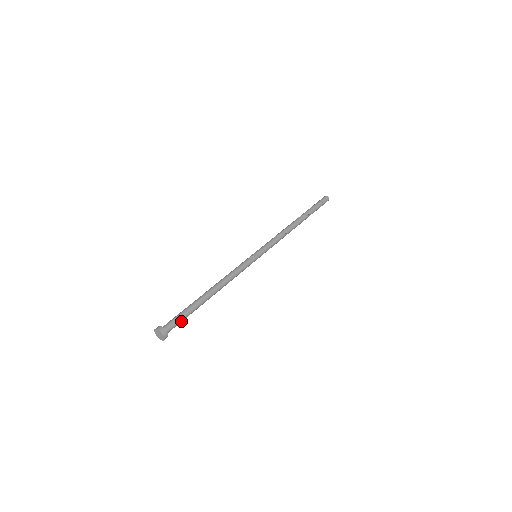
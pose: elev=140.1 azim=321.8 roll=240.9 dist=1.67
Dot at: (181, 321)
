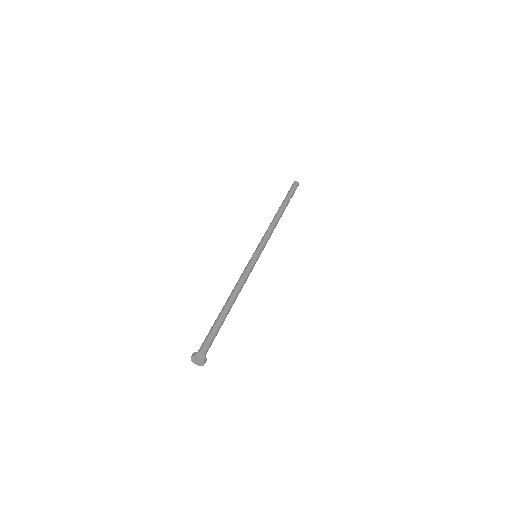
Dot at: (212, 339)
